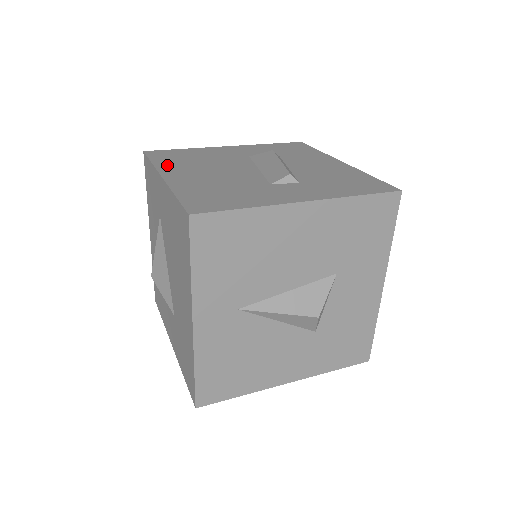
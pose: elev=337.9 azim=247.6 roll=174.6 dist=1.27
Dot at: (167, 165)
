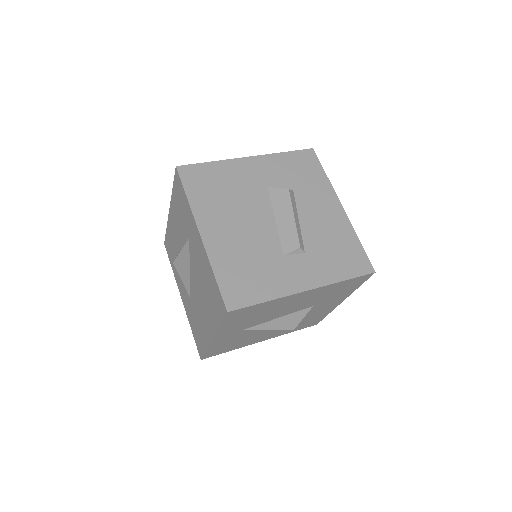
Dot at: (201, 206)
